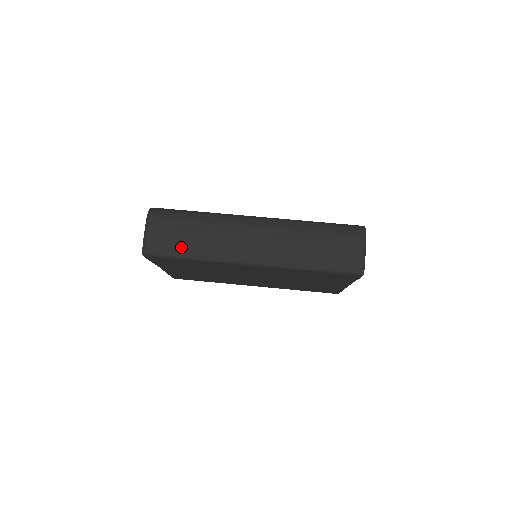
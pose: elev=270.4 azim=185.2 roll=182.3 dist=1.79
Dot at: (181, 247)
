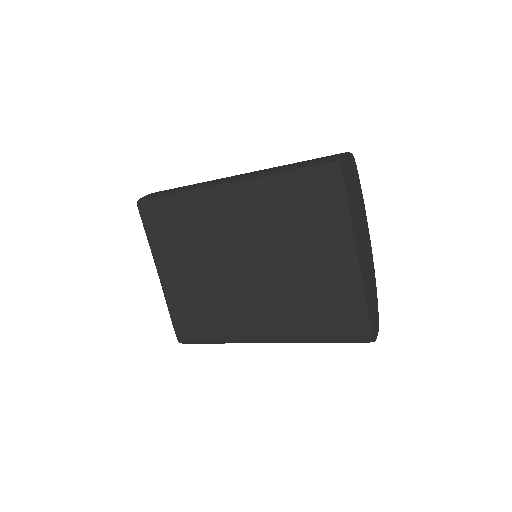
Dot at: (171, 191)
